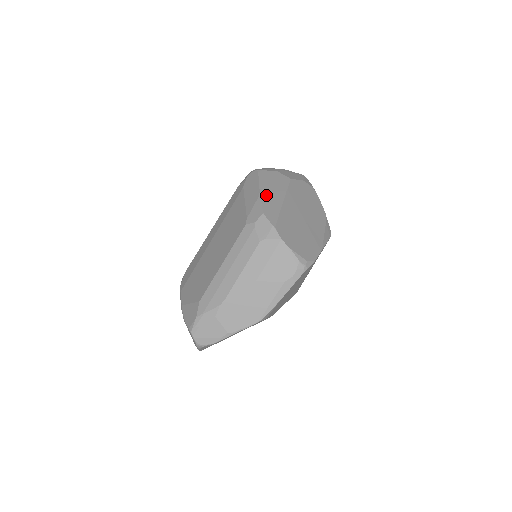
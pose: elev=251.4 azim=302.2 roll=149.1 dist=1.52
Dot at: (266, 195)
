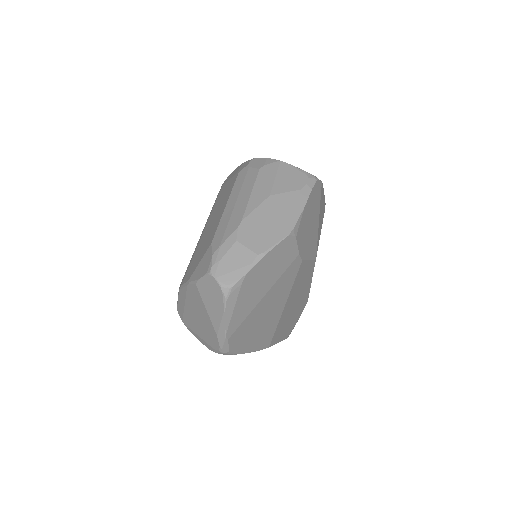
Dot at: occluded
